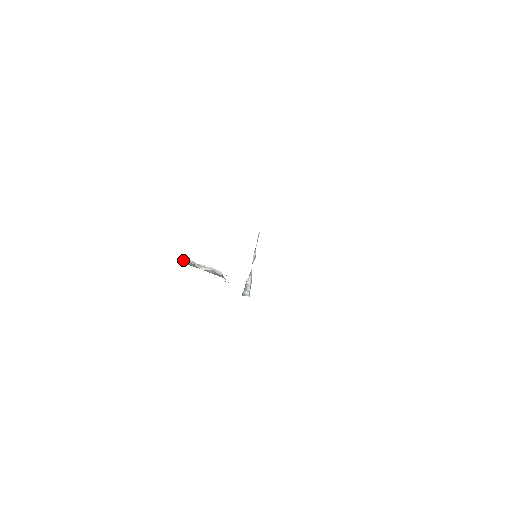
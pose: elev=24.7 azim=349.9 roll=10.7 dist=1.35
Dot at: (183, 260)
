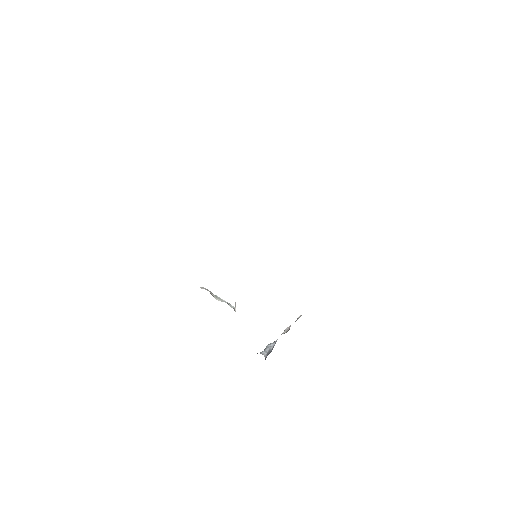
Dot at: (202, 288)
